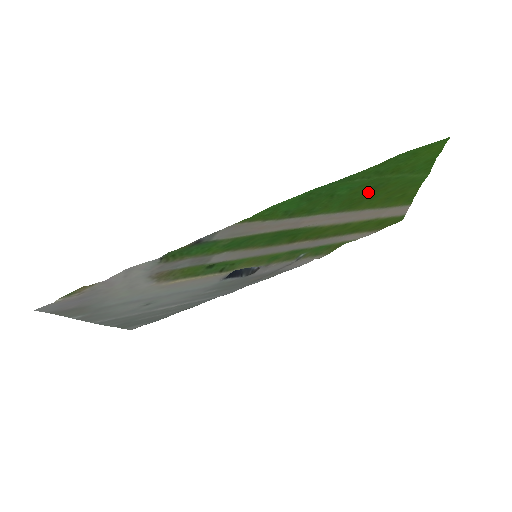
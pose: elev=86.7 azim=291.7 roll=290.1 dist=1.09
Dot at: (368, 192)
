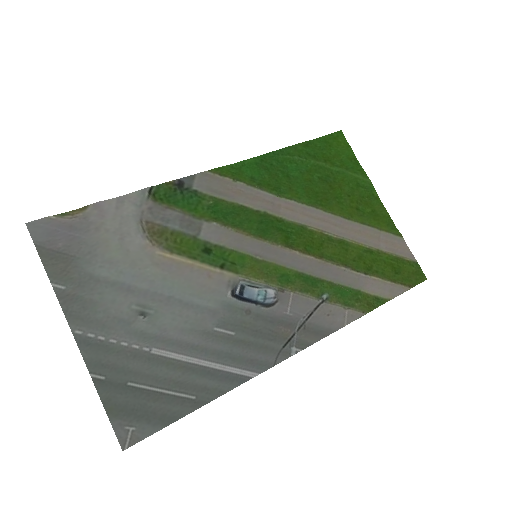
Dot at: (324, 187)
